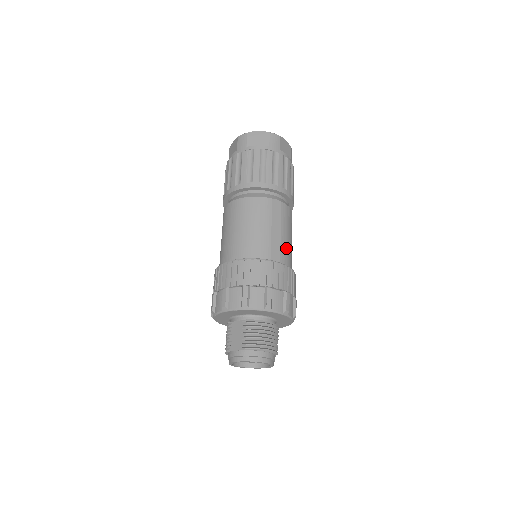
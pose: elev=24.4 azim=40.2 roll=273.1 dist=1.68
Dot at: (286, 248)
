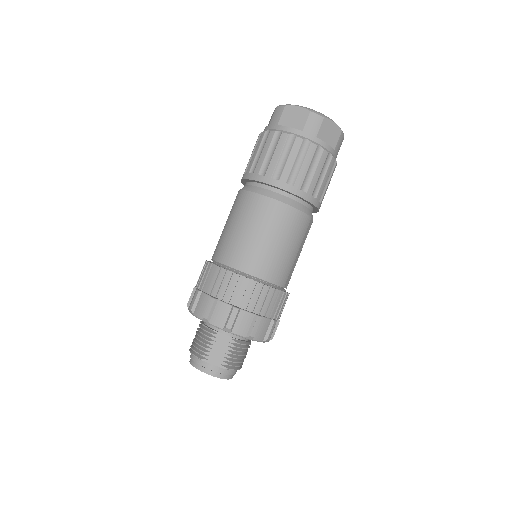
Dot at: occluded
